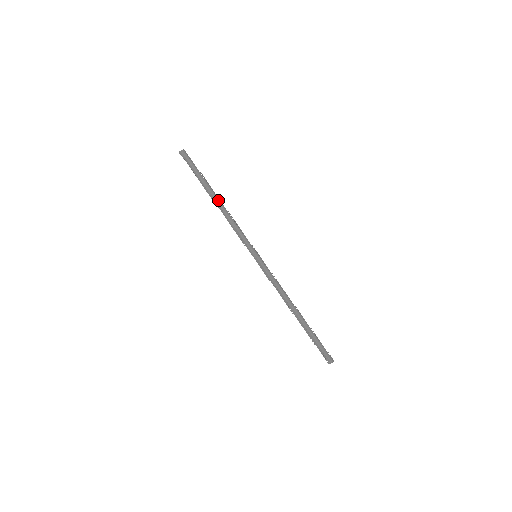
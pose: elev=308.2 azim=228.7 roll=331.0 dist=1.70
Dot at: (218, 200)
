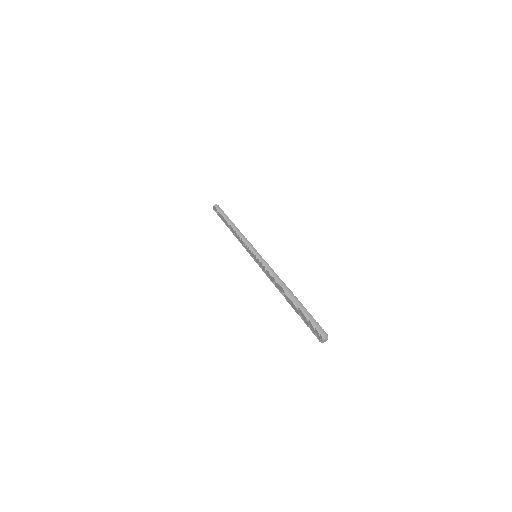
Dot at: (233, 224)
